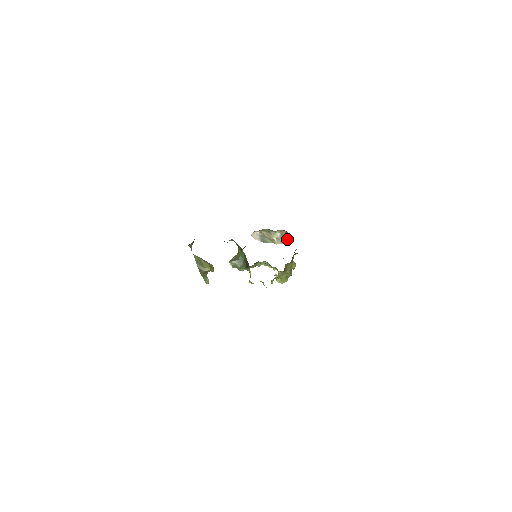
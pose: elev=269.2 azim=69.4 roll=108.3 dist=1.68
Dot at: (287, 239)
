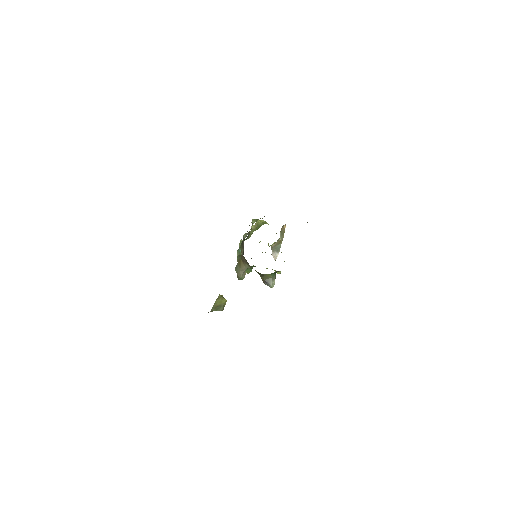
Dot at: (284, 228)
